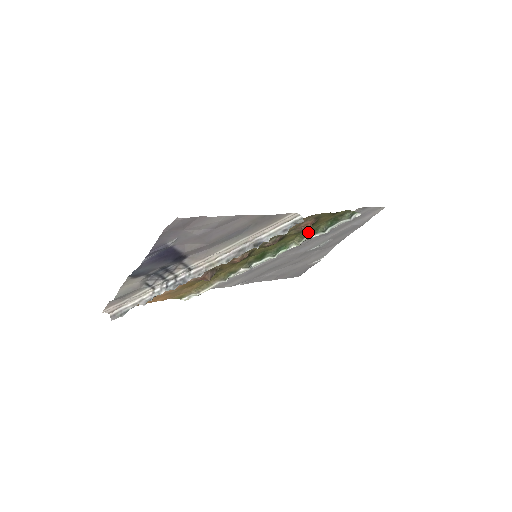
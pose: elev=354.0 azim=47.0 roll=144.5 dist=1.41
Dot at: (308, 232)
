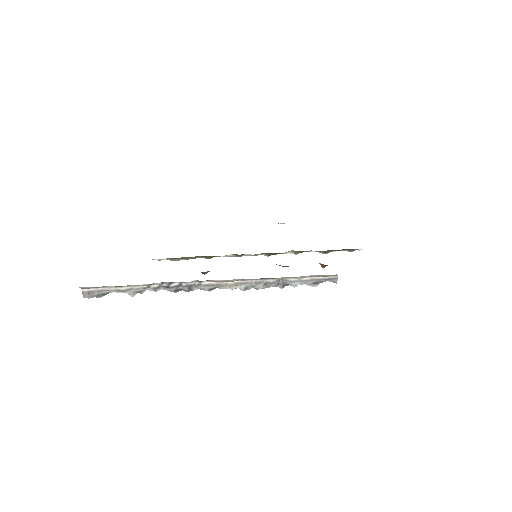
Dot at: occluded
